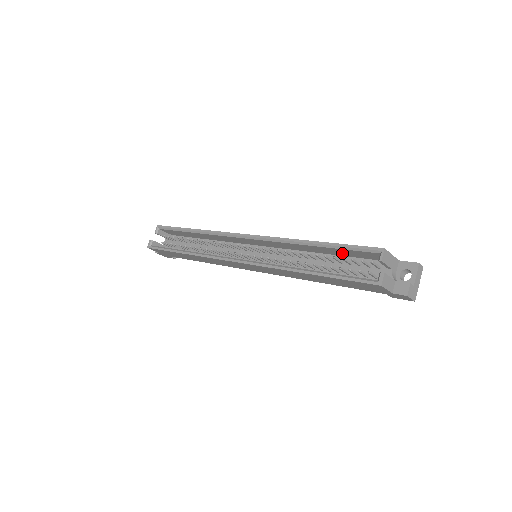
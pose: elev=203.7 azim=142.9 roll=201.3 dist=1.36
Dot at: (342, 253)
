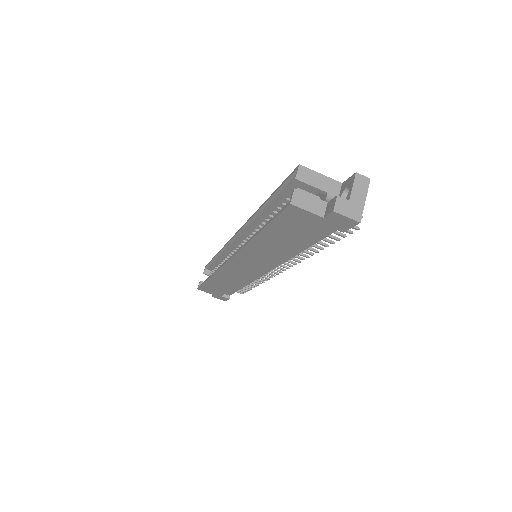
Dot at: occluded
